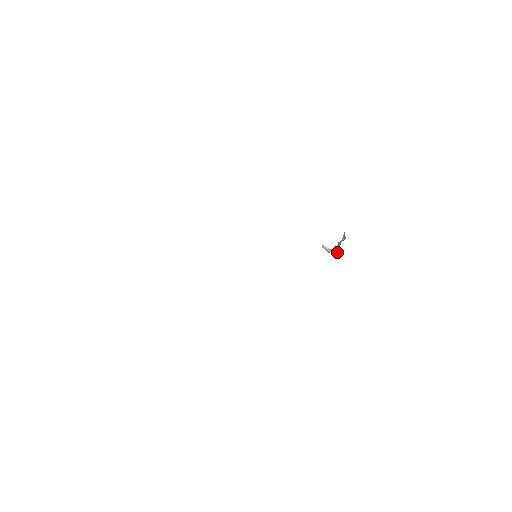
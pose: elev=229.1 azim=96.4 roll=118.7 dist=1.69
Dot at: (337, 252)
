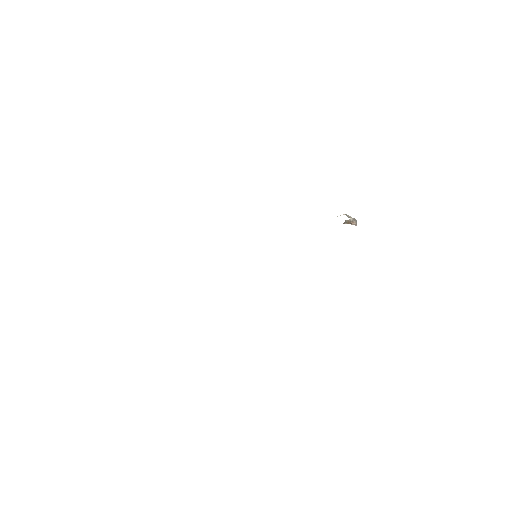
Dot at: (355, 225)
